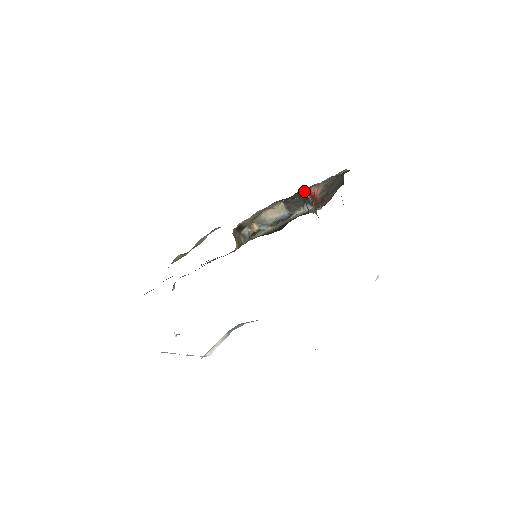
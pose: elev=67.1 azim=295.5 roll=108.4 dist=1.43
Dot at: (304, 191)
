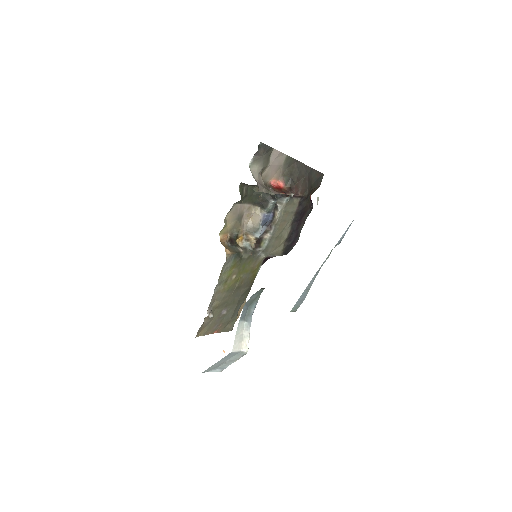
Dot at: occluded
